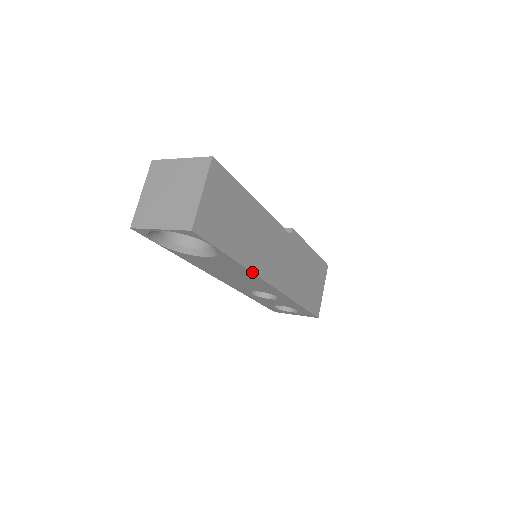
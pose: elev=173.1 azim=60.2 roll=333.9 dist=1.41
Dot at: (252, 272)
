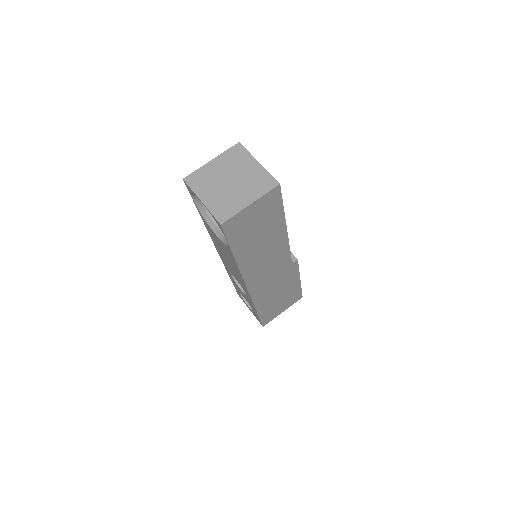
Dot at: (241, 273)
